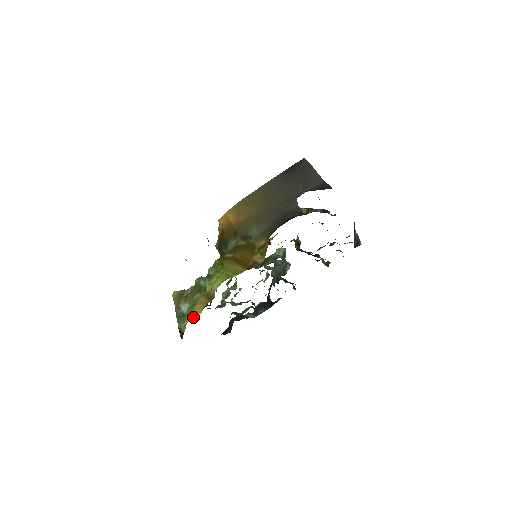
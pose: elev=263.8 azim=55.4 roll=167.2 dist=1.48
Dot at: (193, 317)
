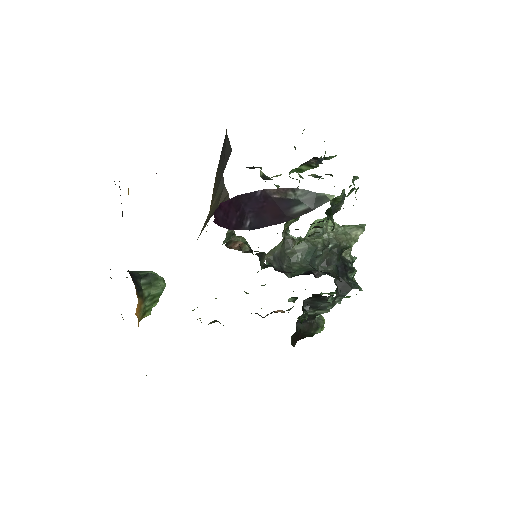
Dot at: occluded
